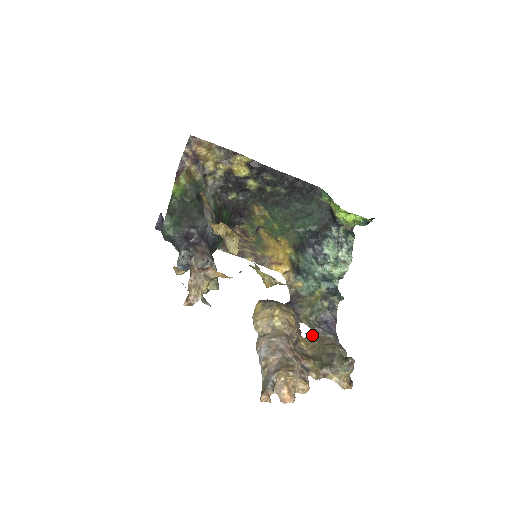
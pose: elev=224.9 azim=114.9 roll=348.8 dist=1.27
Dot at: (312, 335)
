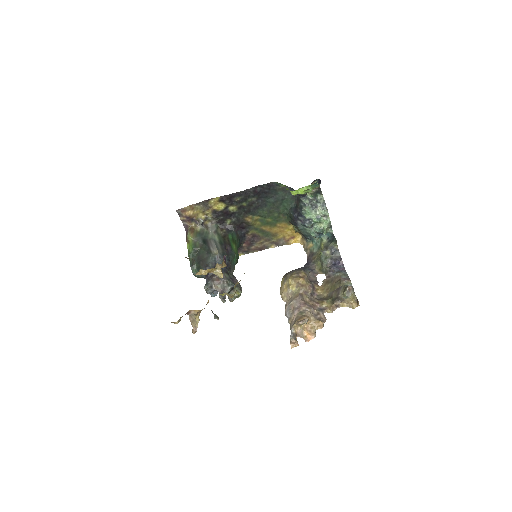
Dot at: (326, 280)
